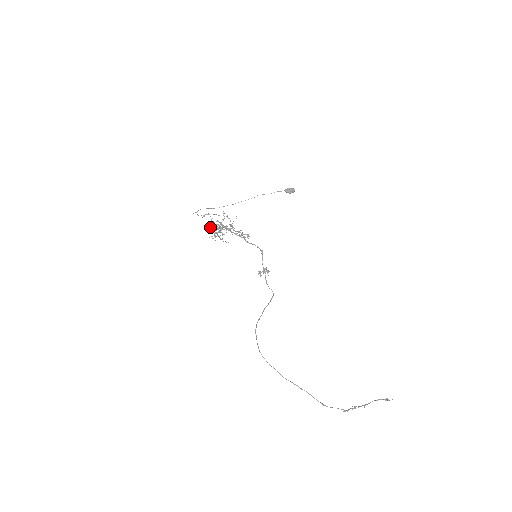
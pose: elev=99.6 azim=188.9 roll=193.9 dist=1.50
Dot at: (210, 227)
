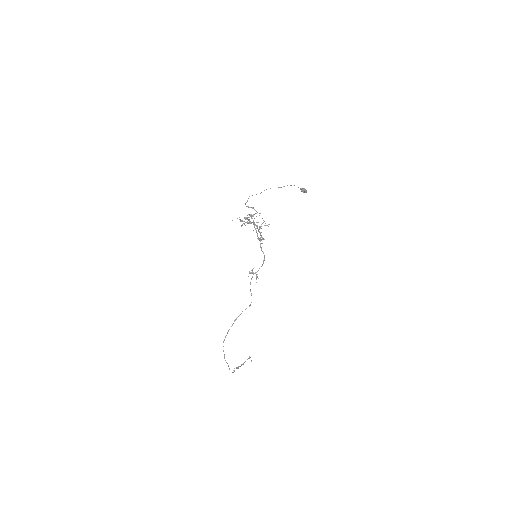
Dot at: (245, 218)
